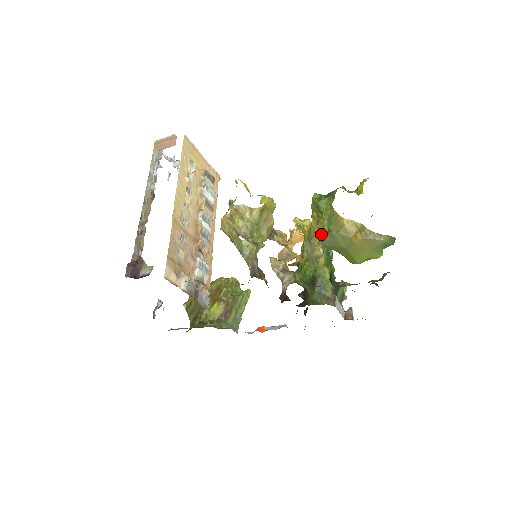
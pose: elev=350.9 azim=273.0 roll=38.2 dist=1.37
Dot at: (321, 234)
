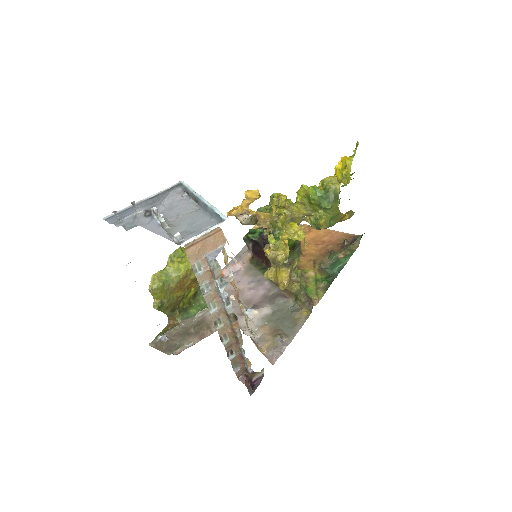
Dot at: (321, 227)
